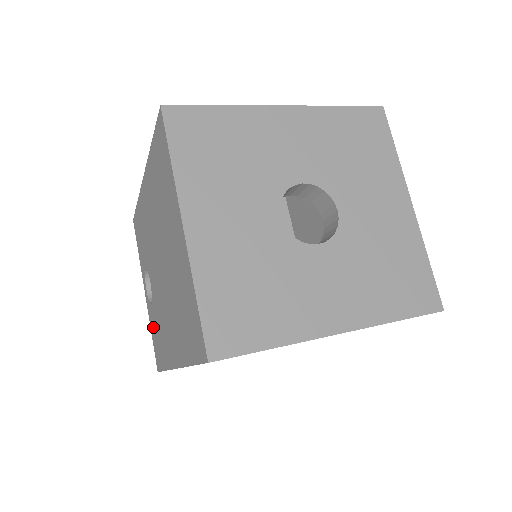
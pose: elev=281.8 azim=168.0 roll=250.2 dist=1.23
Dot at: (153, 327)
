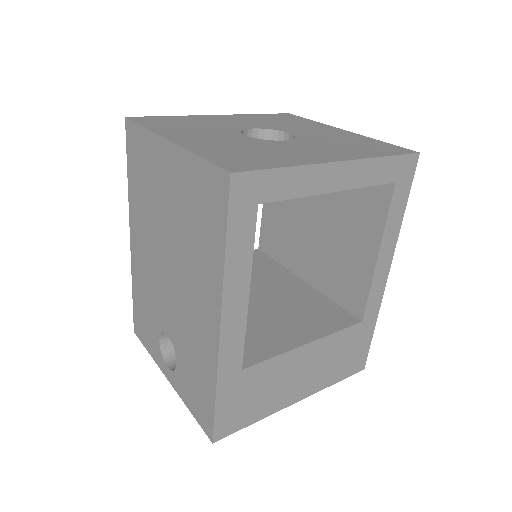
Dot at: (187, 388)
